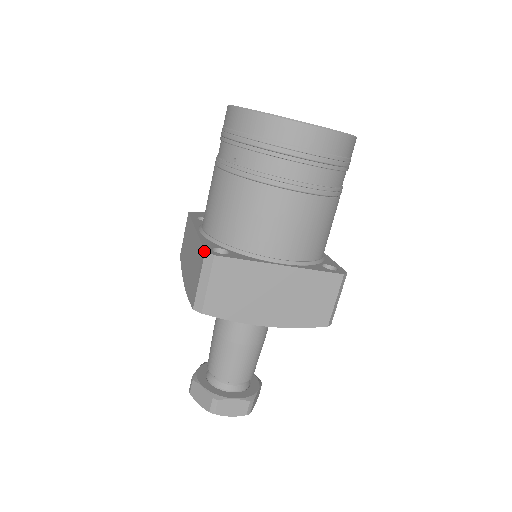
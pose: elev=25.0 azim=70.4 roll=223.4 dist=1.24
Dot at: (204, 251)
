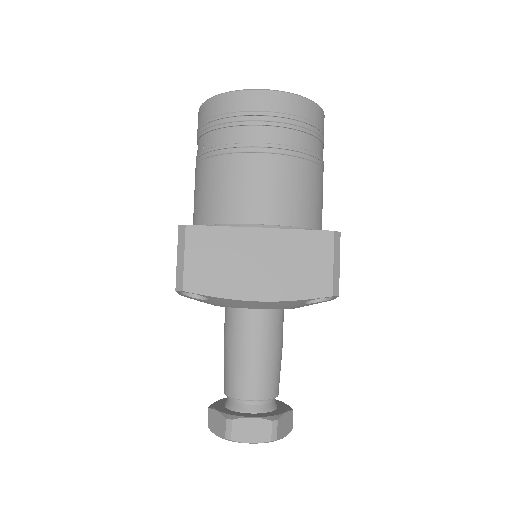
Dot at: (178, 227)
